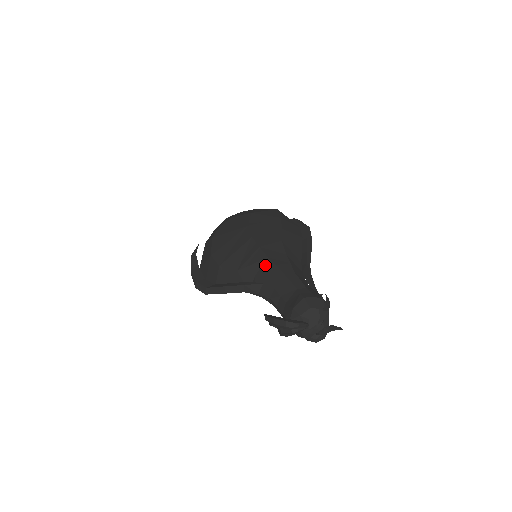
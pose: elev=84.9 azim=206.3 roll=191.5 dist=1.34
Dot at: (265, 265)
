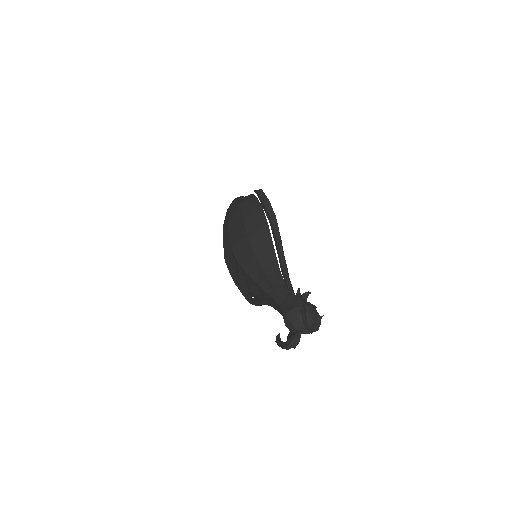
Dot at: (257, 286)
